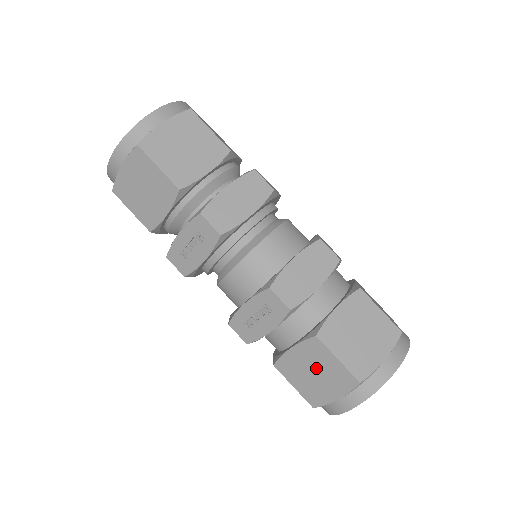
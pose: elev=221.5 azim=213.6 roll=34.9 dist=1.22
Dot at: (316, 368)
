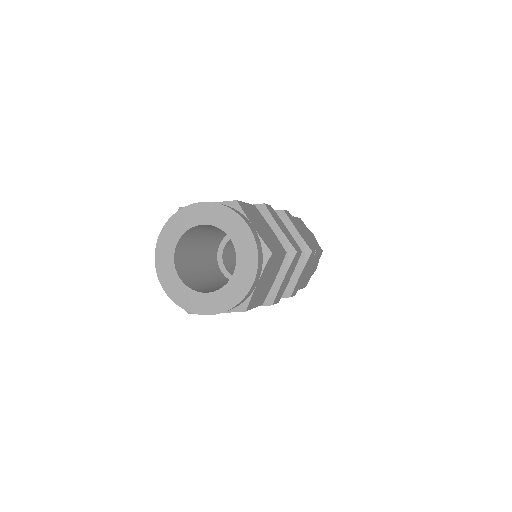
Dot at: occluded
